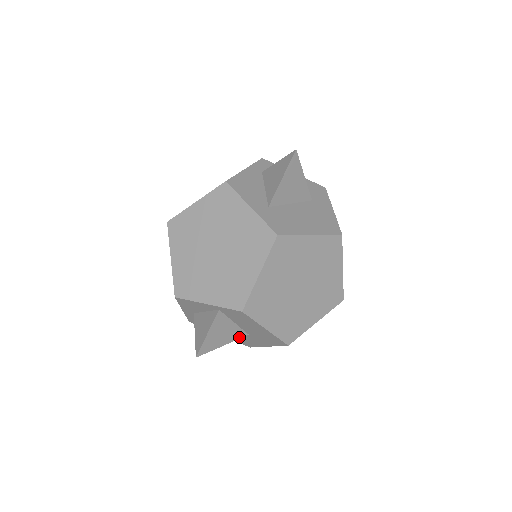
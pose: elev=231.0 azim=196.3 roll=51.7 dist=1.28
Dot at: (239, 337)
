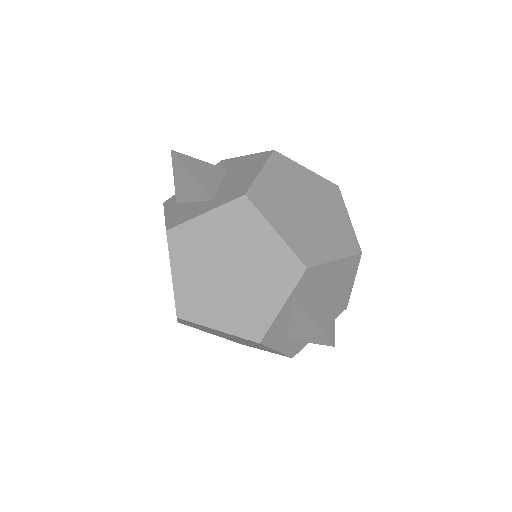
Dot at: (332, 301)
